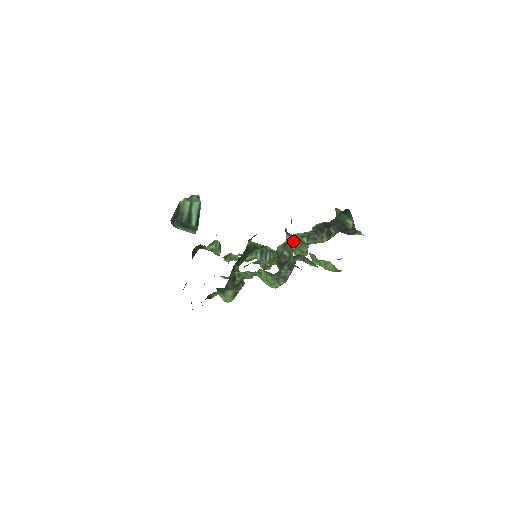
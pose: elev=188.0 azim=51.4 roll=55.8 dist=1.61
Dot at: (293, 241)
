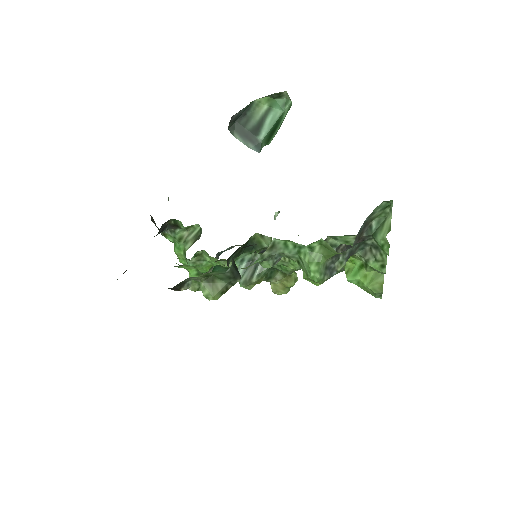
Dot at: occluded
